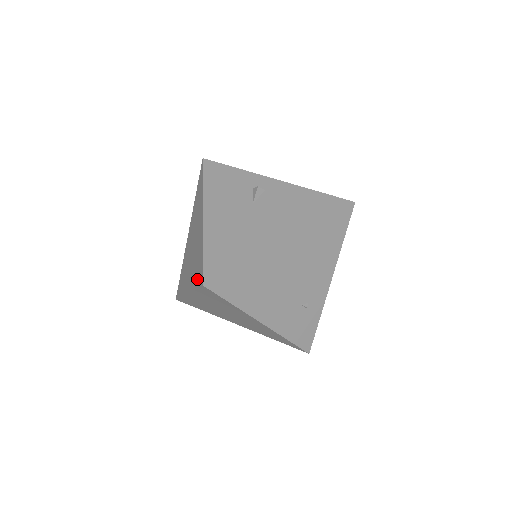
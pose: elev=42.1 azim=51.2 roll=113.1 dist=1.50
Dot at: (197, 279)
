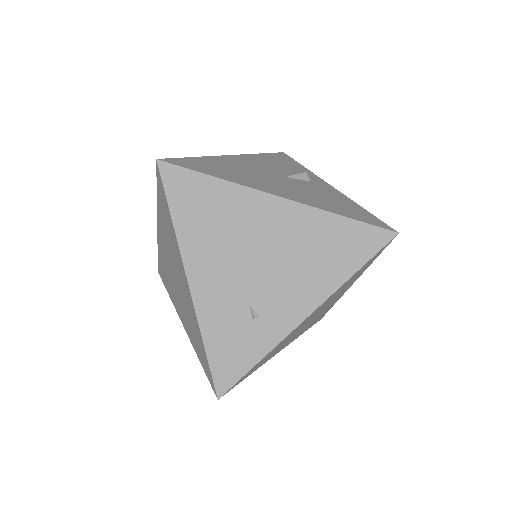
Dot at: occluded
